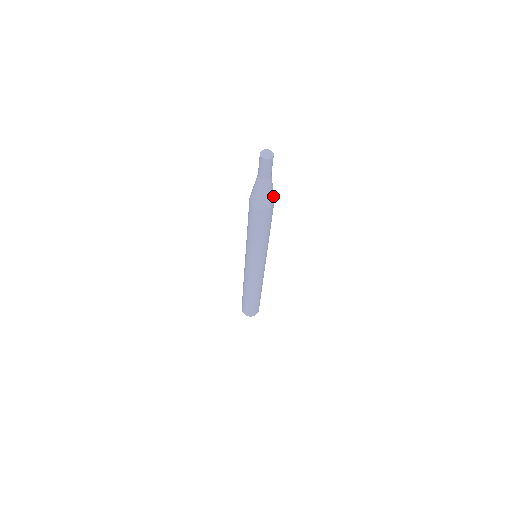
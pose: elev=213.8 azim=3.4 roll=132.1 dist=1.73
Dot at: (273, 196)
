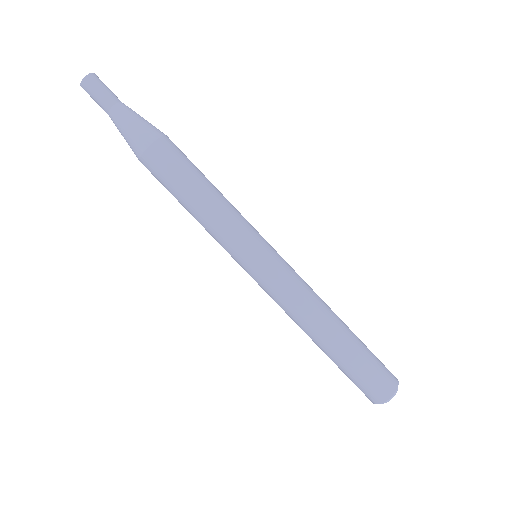
Dot at: (144, 133)
